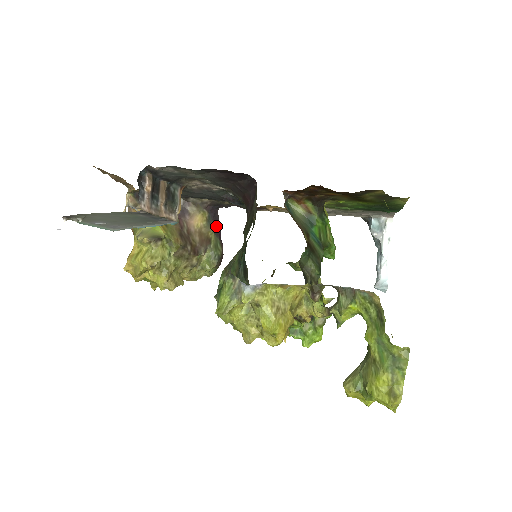
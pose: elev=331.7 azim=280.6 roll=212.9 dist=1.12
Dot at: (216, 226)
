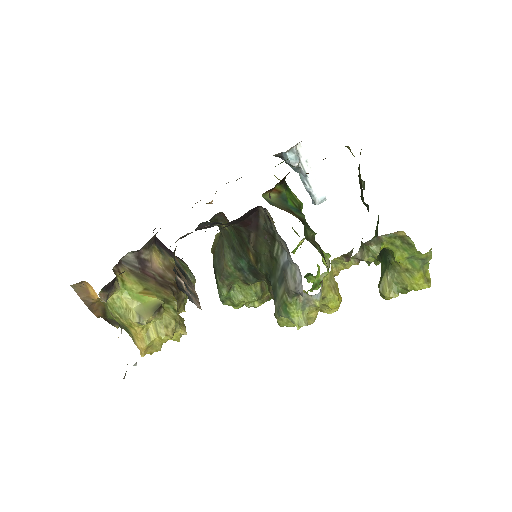
Dot at: (166, 249)
